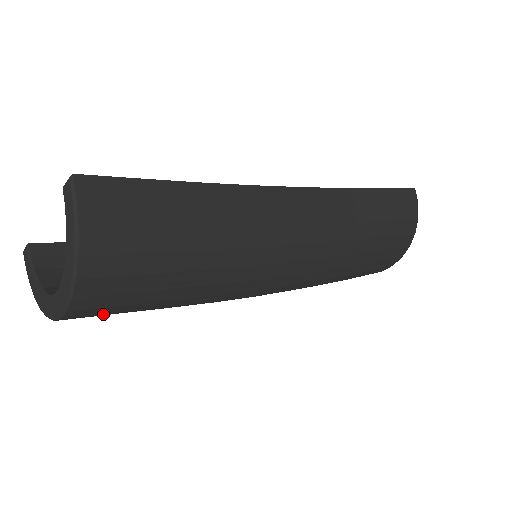
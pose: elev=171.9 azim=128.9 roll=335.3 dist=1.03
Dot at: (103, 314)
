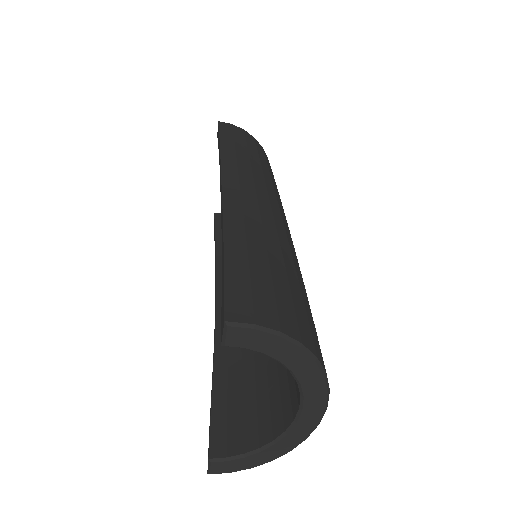
Dot at: occluded
